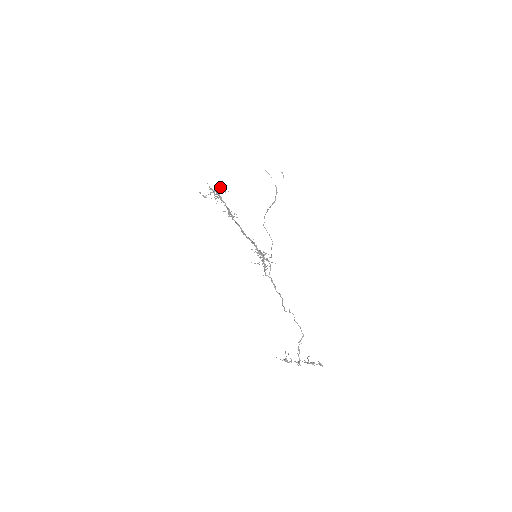
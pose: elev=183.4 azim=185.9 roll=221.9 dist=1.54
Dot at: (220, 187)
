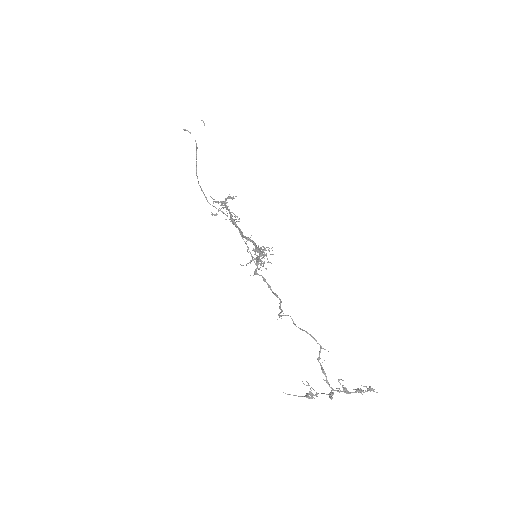
Dot at: occluded
